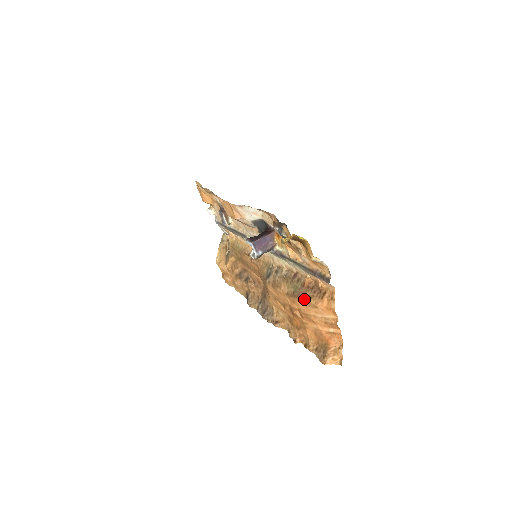
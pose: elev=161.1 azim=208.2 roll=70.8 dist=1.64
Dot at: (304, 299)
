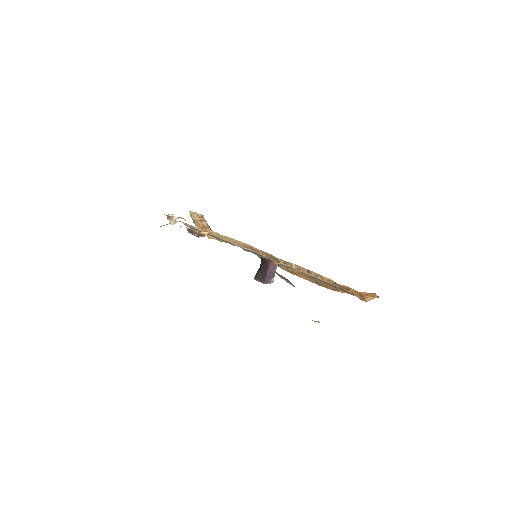
Dot at: occluded
